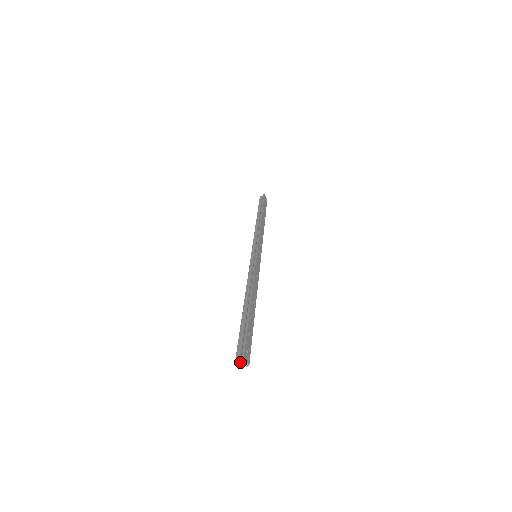
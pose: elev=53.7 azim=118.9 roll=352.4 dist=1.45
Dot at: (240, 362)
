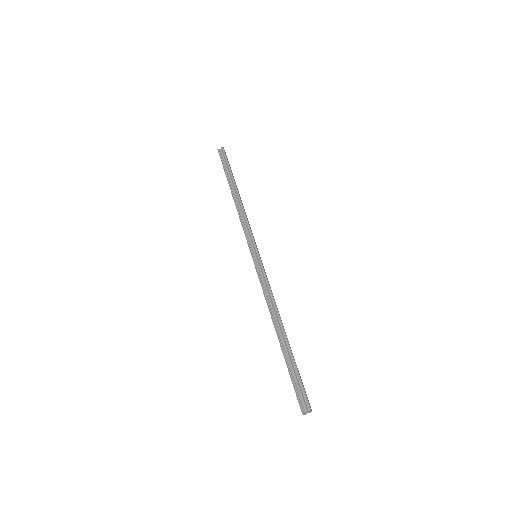
Dot at: (306, 412)
